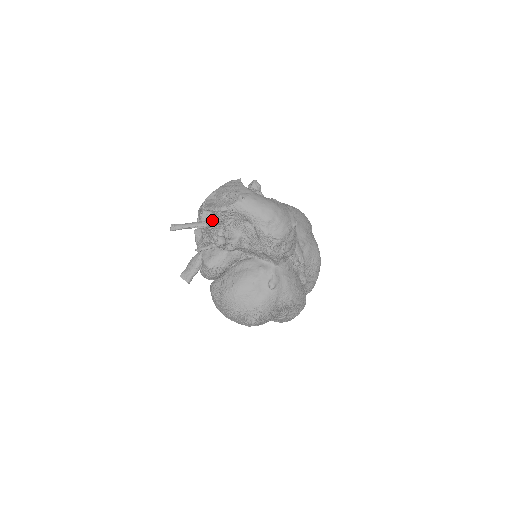
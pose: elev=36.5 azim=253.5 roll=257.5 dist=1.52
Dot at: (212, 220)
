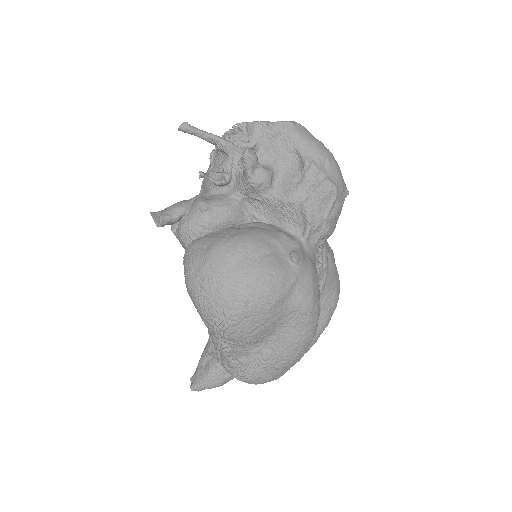
Dot at: (243, 140)
